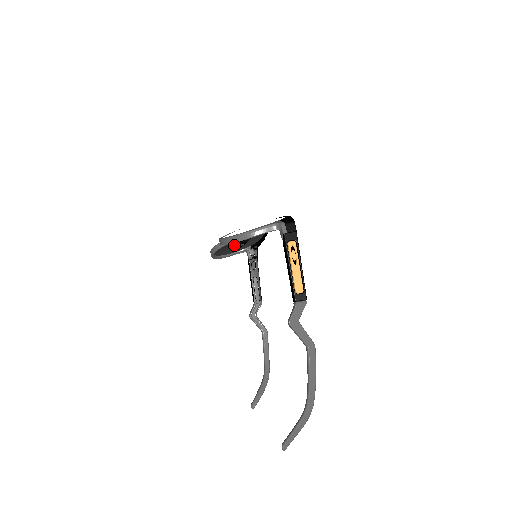
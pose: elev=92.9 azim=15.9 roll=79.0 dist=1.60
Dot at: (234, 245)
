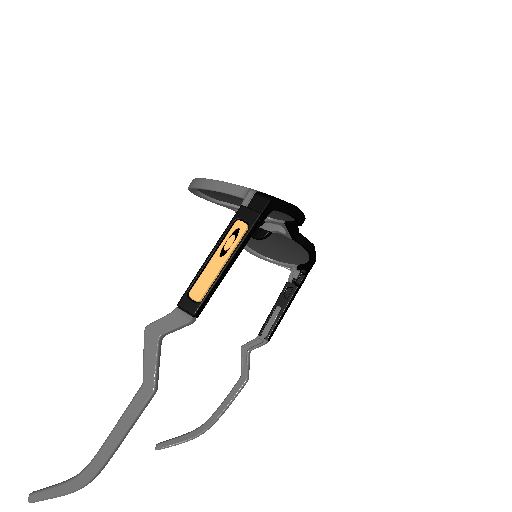
Dot at: occluded
